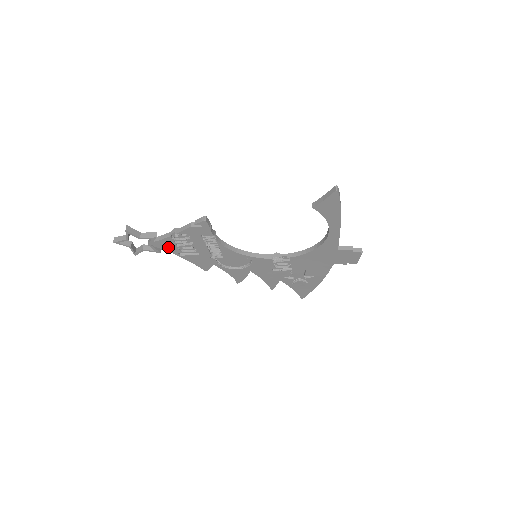
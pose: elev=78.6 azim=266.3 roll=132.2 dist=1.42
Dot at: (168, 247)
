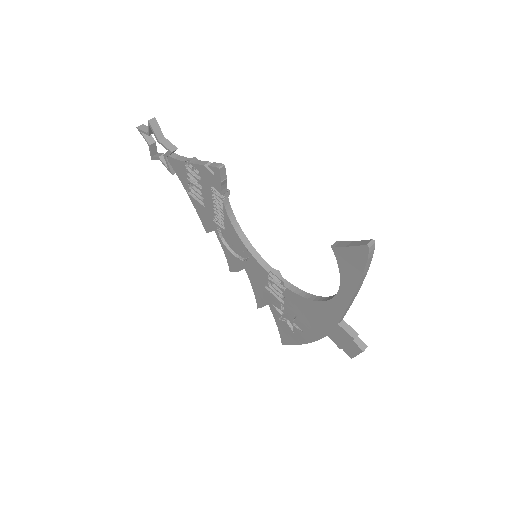
Dot at: (180, 173)
